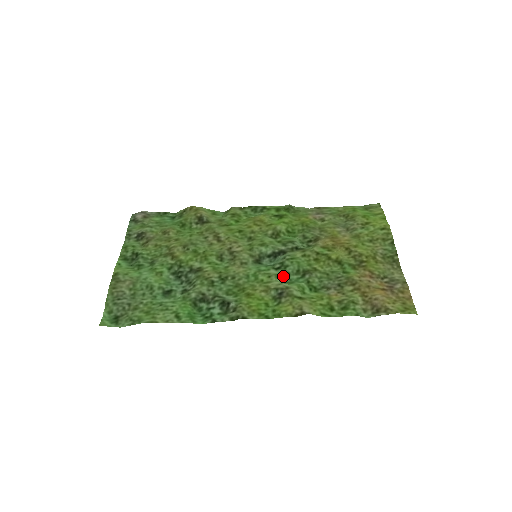
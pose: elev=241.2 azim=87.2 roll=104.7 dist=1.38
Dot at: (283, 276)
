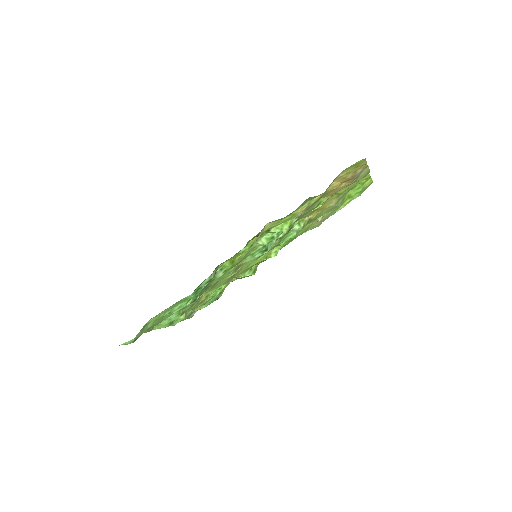
Dot at: occluded
